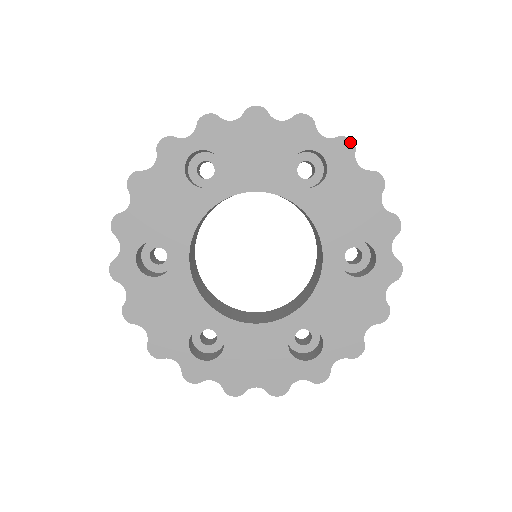
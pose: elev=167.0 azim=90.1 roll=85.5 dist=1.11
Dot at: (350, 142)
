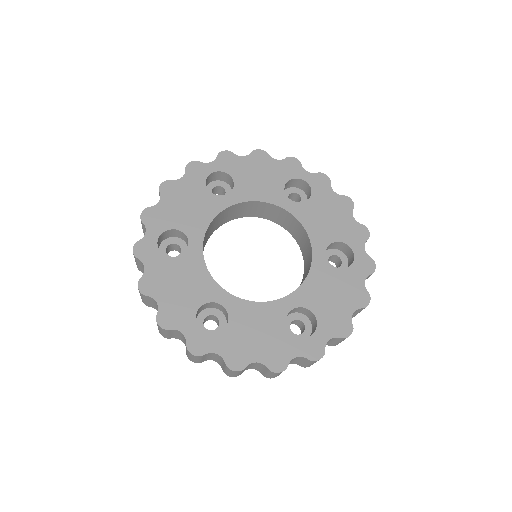
Dot at: (326, 177)
